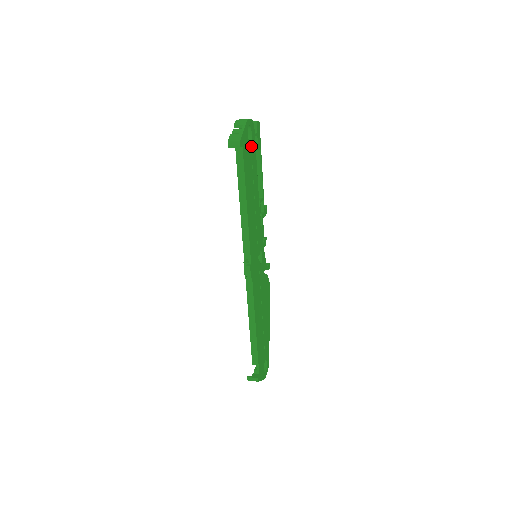
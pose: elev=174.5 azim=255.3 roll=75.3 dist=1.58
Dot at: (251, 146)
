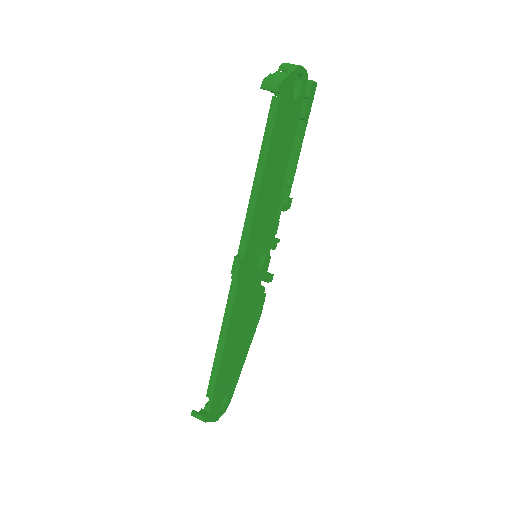
Dot at: (294, 105)
